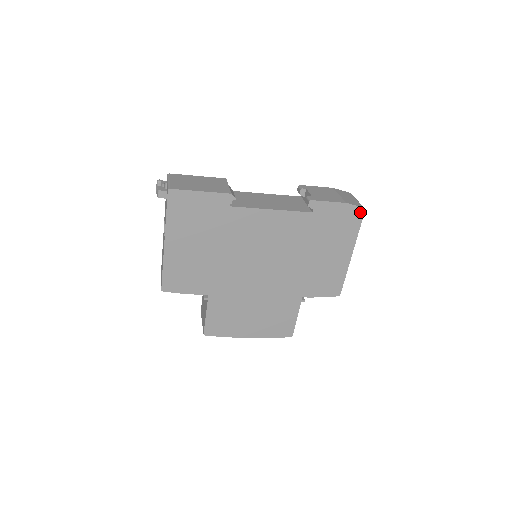
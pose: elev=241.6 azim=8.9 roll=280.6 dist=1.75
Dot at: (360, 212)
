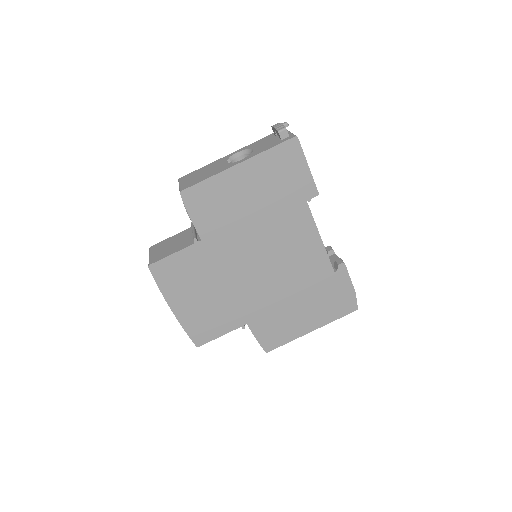
Dot at: (353, 308)
